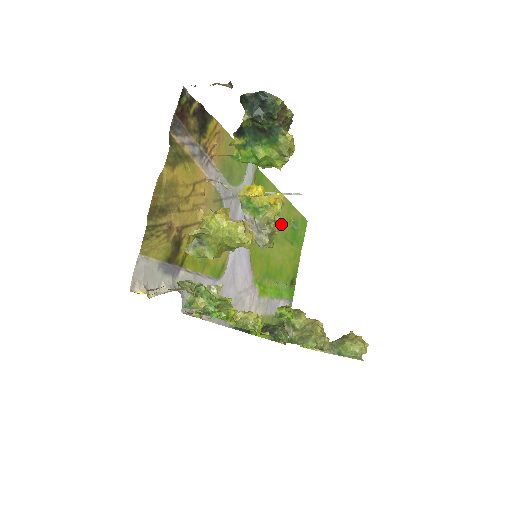
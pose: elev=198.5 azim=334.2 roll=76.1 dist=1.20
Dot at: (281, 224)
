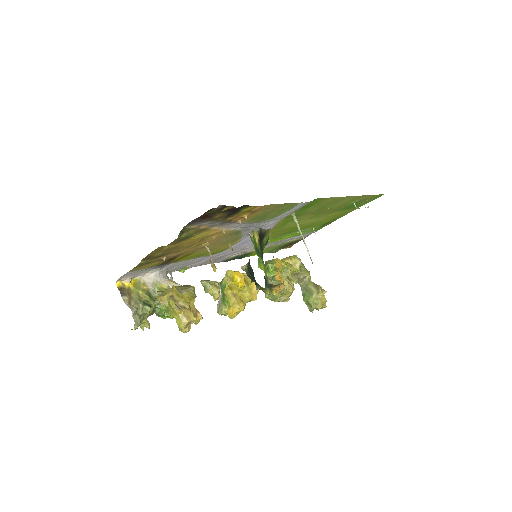
Dot at: (333, 208)
